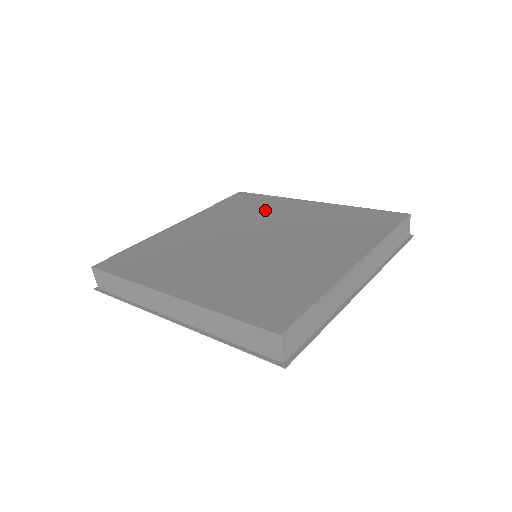
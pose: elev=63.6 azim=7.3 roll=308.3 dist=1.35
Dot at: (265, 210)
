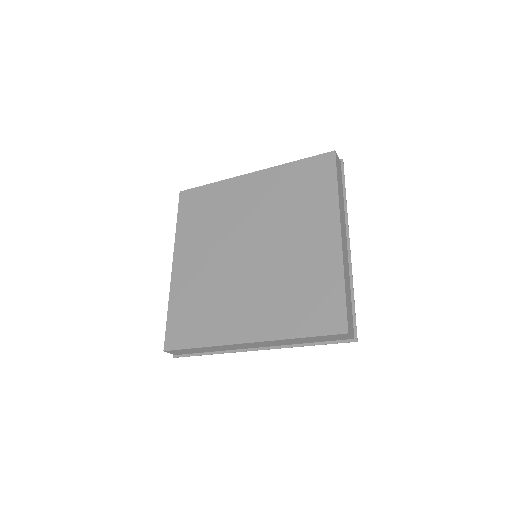
Dot at: (303, 211)
